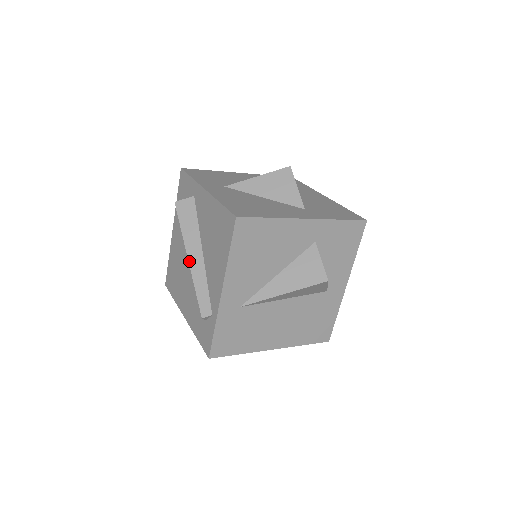
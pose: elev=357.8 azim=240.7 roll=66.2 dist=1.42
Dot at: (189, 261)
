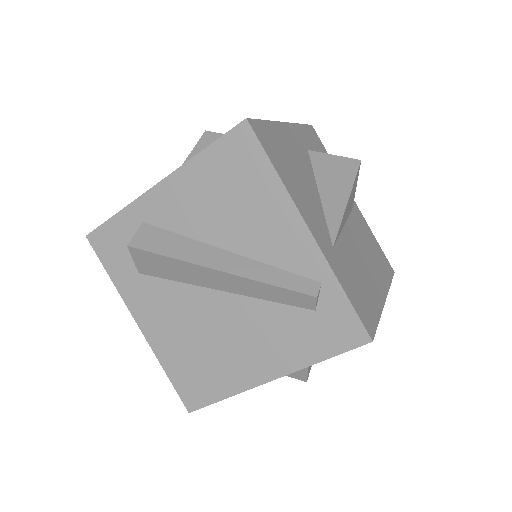
Dot at: (223, 271)
